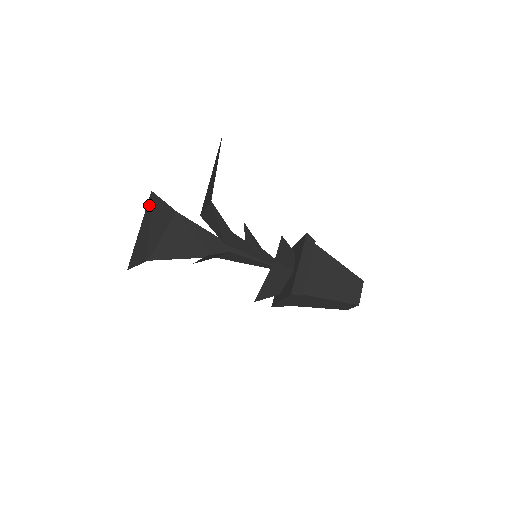
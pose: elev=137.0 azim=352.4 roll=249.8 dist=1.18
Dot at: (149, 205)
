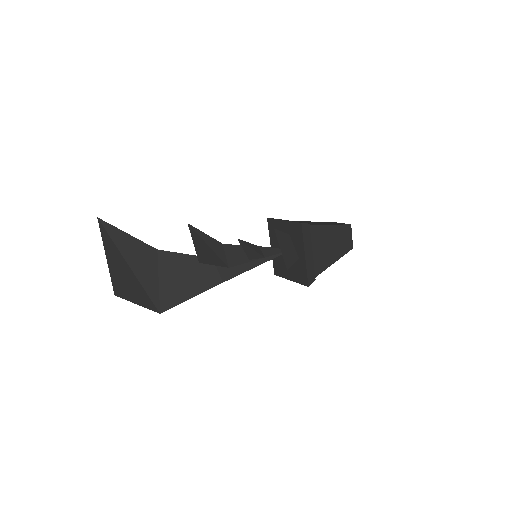
Dot at: (108, 238)
